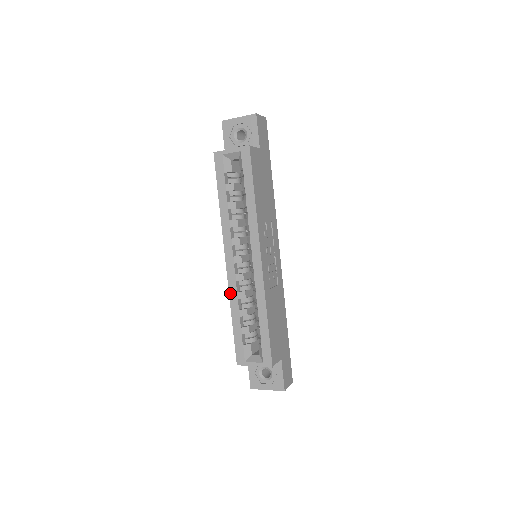
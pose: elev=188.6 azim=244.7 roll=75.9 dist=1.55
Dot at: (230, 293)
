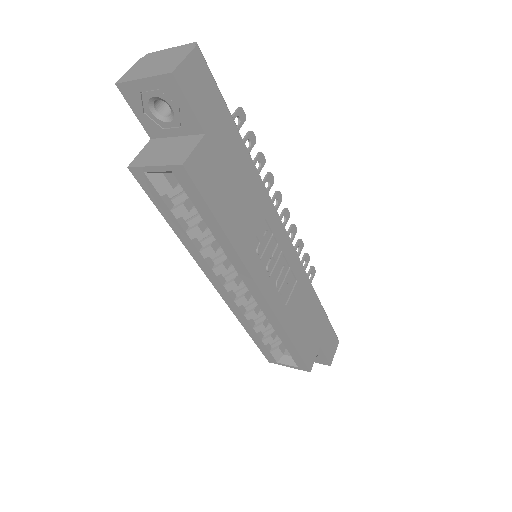
Dot at: (235, 314)
